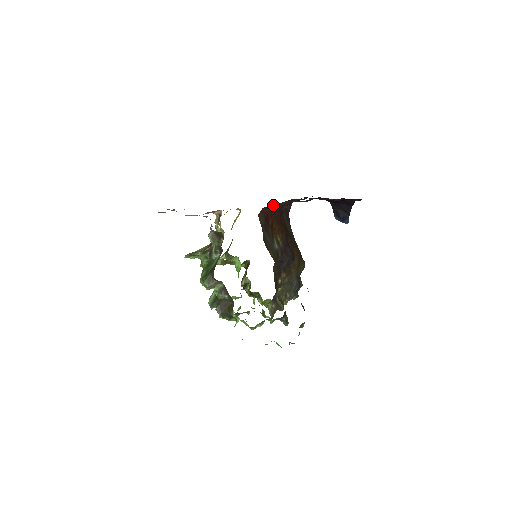
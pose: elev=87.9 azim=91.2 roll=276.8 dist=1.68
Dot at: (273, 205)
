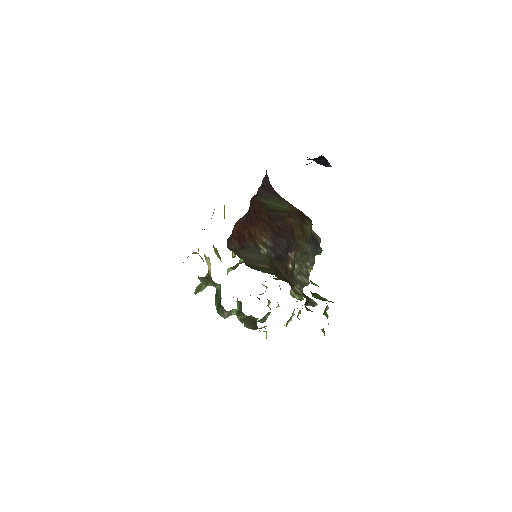
Dot at: (238, 220)
